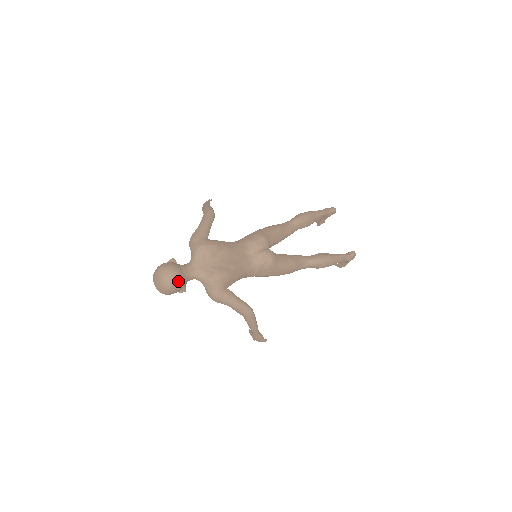
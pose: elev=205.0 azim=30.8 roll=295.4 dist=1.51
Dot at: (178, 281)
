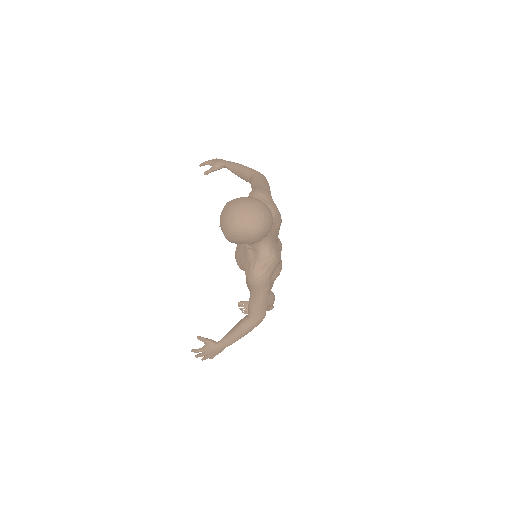
Dot at: occluded
